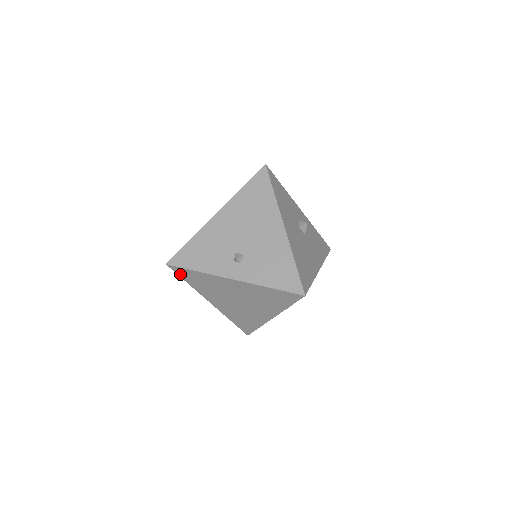
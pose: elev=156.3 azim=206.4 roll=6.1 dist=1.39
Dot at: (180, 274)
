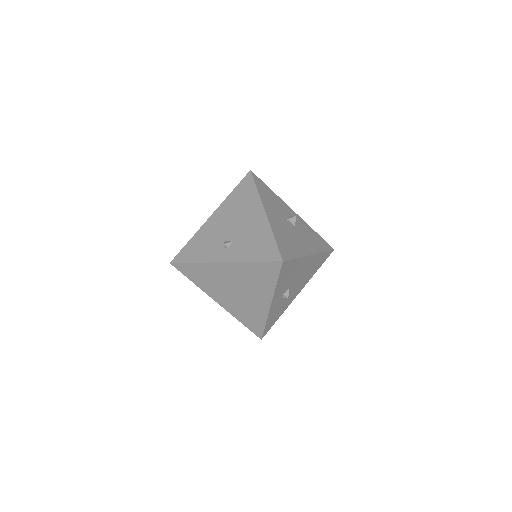
Dot at: (183, 272)
